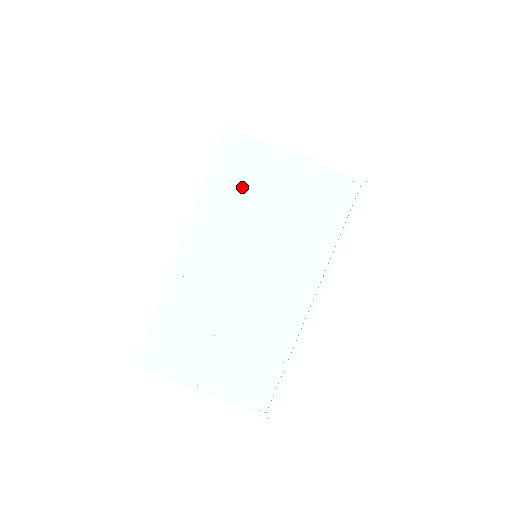
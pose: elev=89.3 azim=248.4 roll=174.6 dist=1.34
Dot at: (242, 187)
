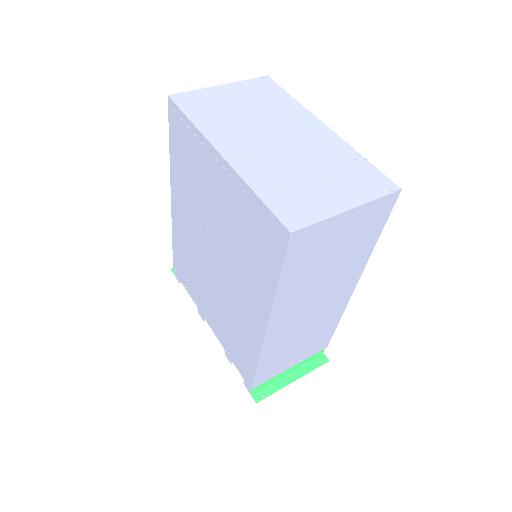
Dot at: (214, 110)
